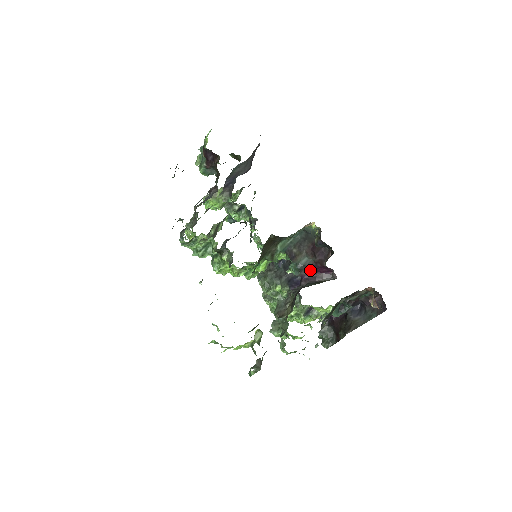
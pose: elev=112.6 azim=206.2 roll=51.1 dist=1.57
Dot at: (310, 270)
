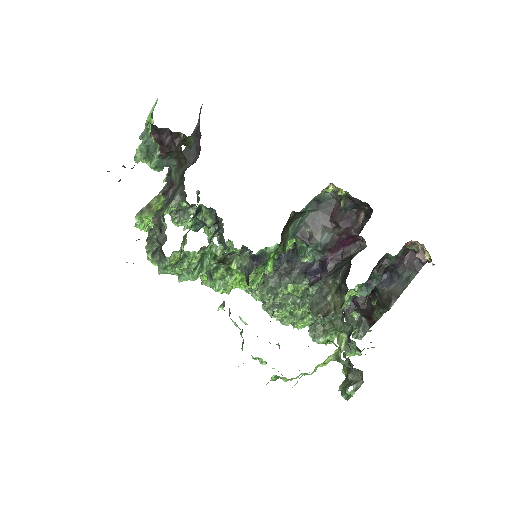
Dot at: (334, 247)
